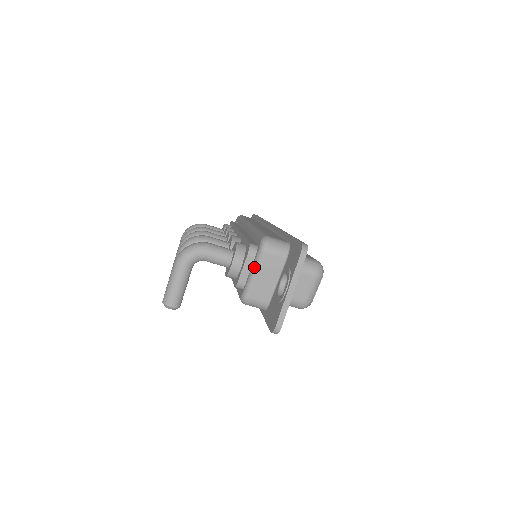
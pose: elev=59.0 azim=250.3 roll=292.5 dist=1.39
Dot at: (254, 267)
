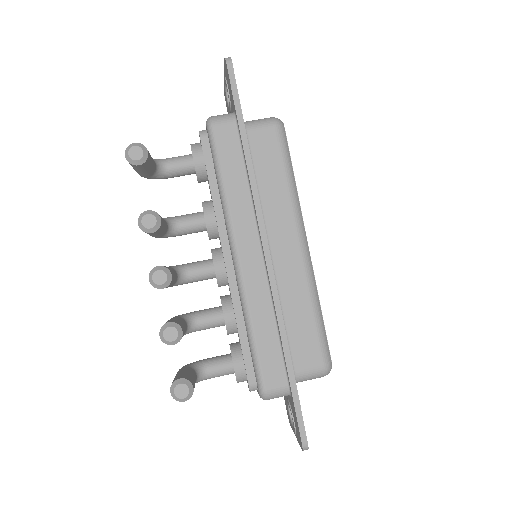
Dot at: occluded
